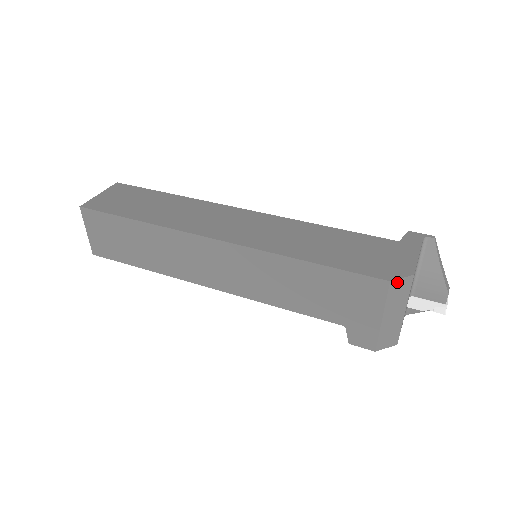
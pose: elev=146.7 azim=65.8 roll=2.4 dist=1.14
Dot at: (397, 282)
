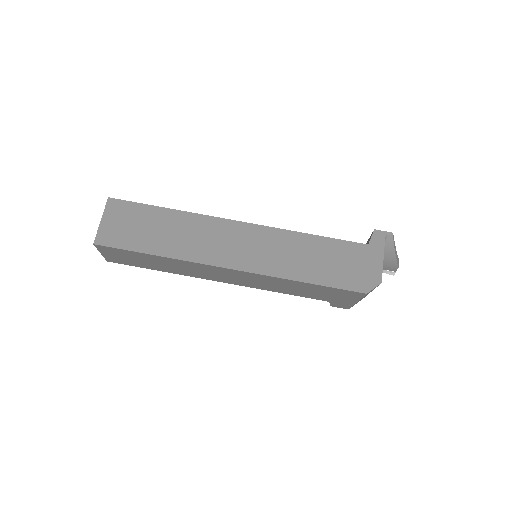
Dot at: occluded
